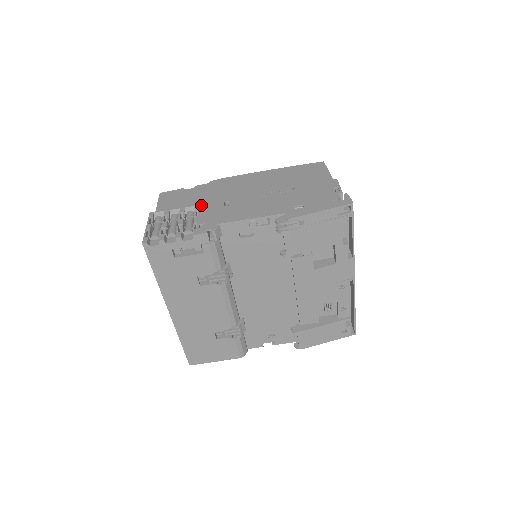
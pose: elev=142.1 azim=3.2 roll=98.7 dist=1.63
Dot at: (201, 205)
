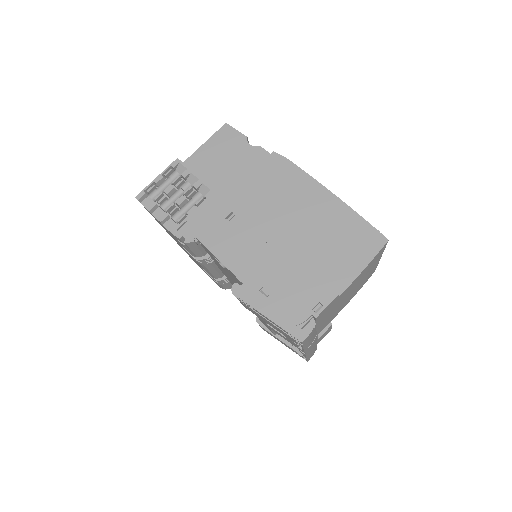
Dot at: (214, 195)
